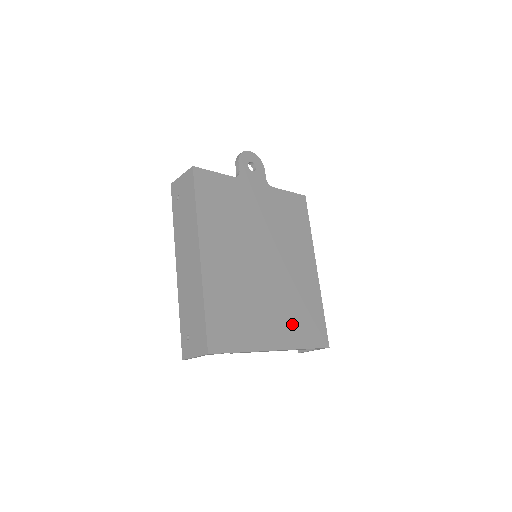
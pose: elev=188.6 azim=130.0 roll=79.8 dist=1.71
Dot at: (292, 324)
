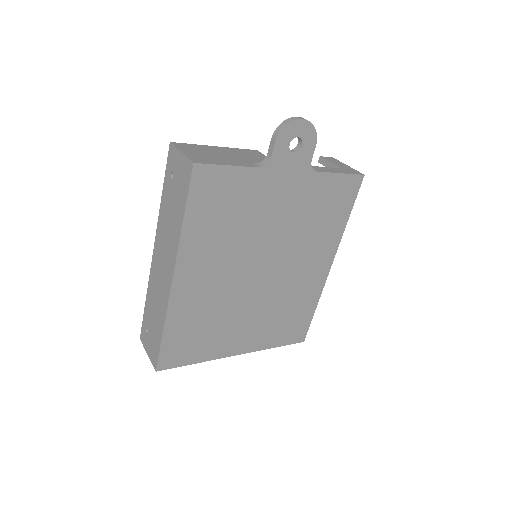
Dot at: (268, 329)
